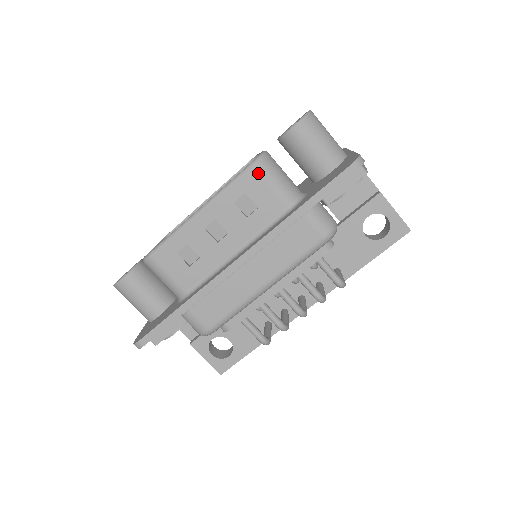
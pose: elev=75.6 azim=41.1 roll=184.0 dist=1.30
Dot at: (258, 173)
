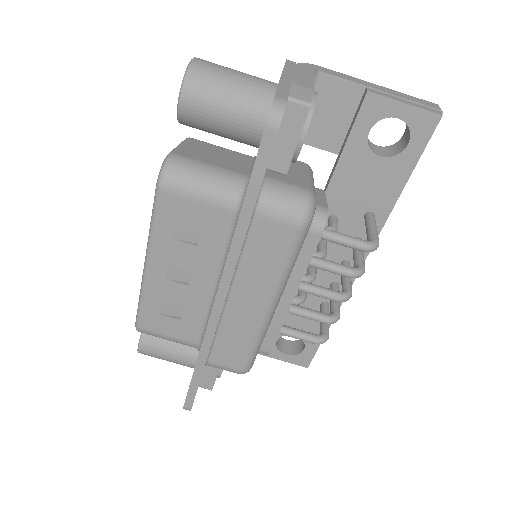
Dot at: (172, 193)
